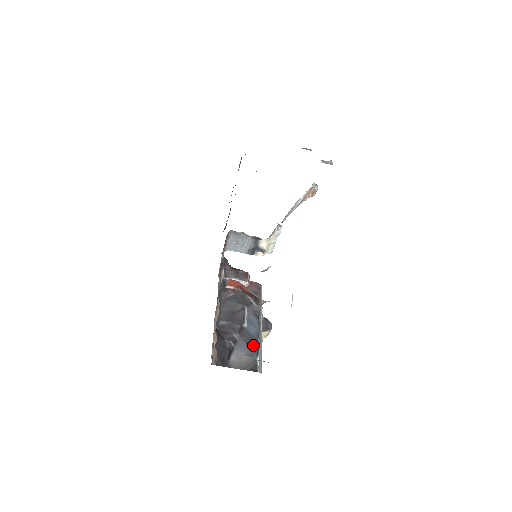
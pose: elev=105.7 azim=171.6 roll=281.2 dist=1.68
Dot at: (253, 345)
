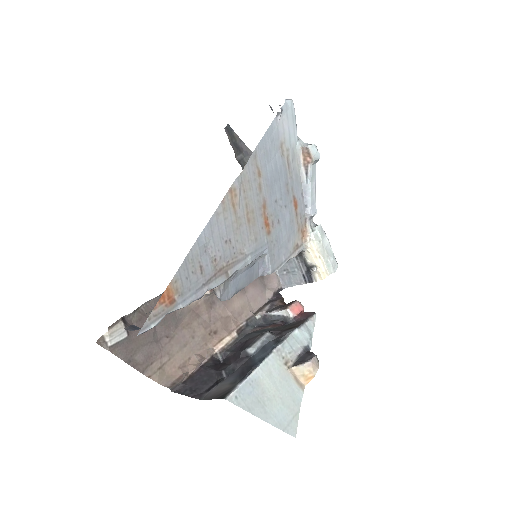
Dot at: (246, 371)
